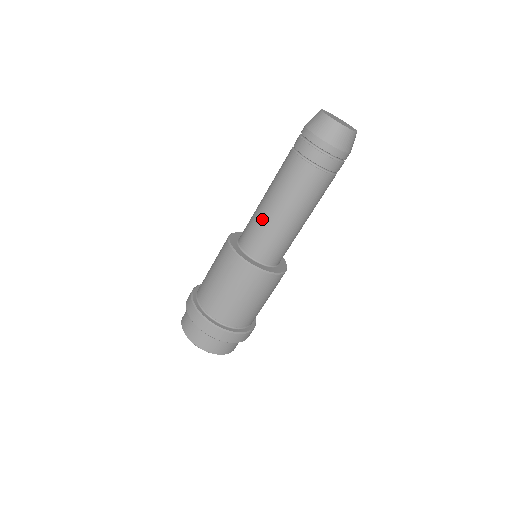
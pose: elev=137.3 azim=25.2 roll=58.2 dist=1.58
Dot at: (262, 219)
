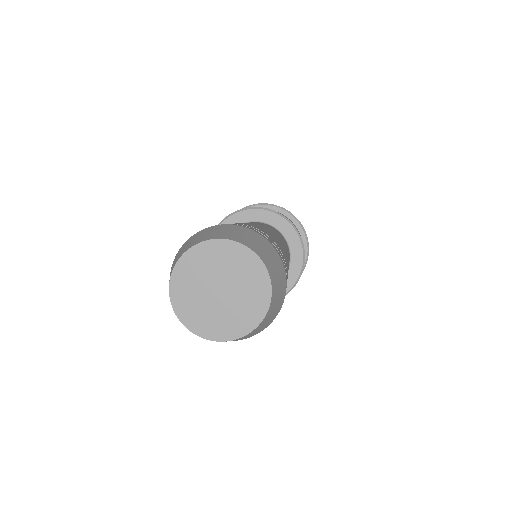
Dot at: occluded
